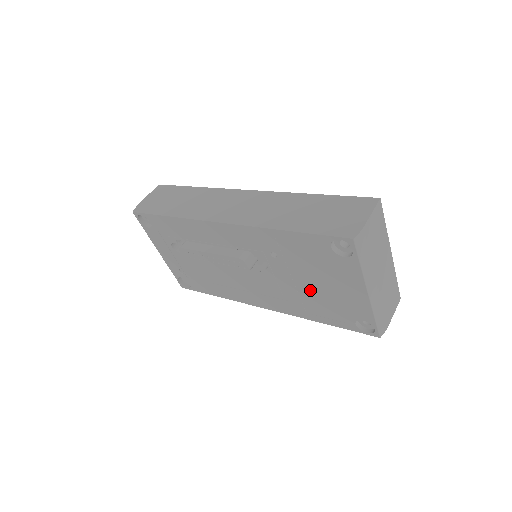
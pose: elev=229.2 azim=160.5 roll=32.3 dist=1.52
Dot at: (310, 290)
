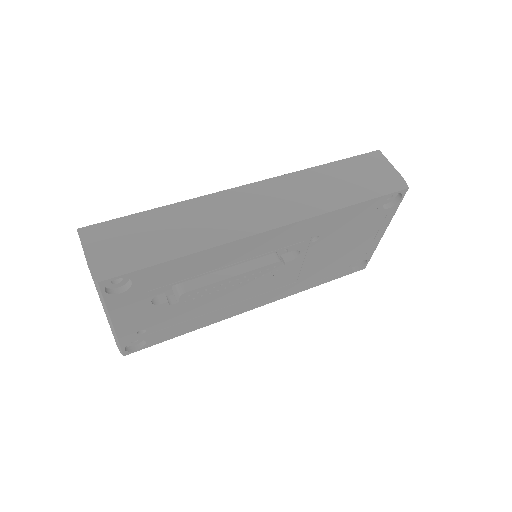
Dot at: (329, 258)
